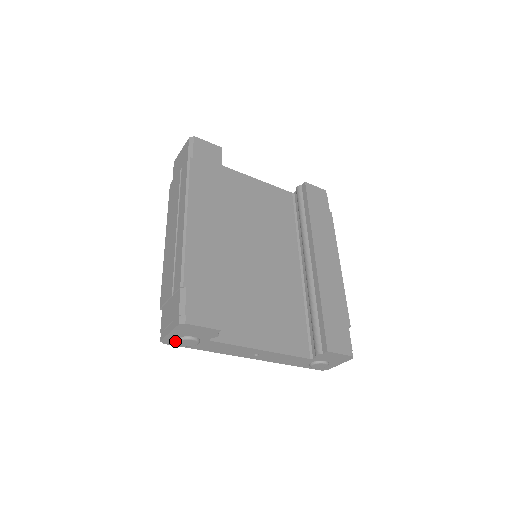
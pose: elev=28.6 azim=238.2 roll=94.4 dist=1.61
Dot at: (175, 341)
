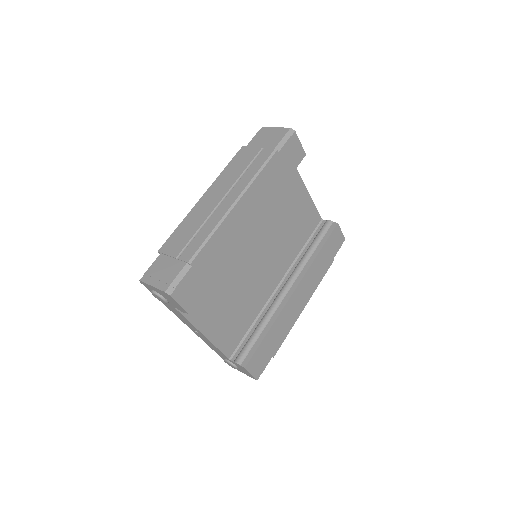
Dot at: (150, 288)
